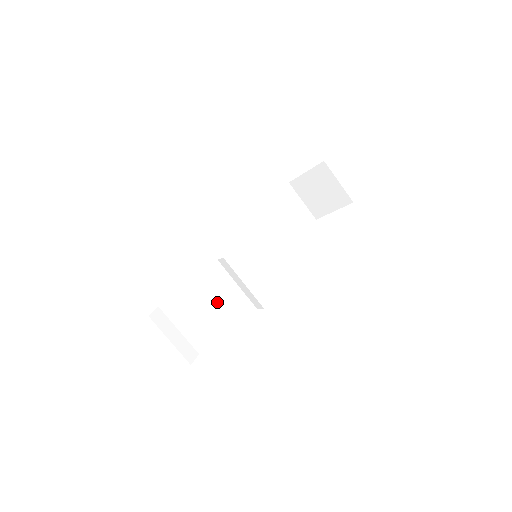
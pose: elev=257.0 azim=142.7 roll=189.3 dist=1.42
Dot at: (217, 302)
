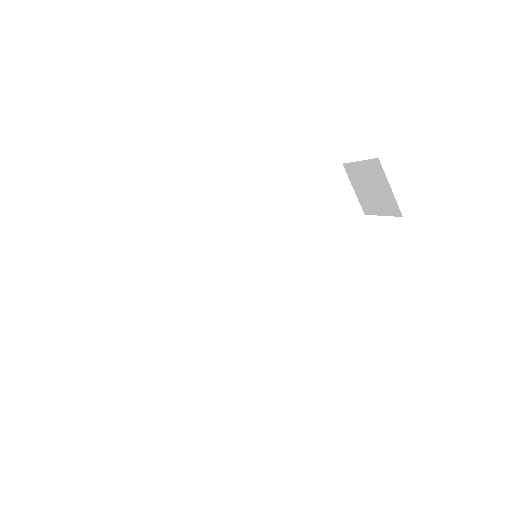
Dot at: (208, 289)
